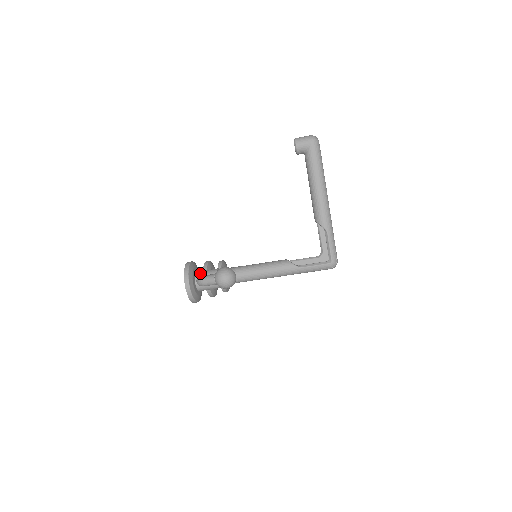
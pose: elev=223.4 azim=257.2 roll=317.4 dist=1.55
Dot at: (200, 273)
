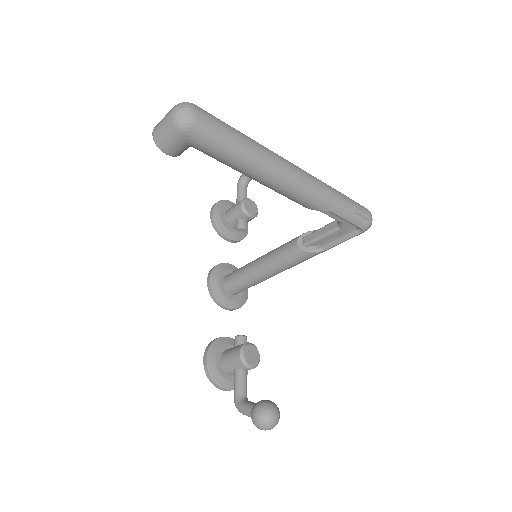
Dot at: (226, 368)
